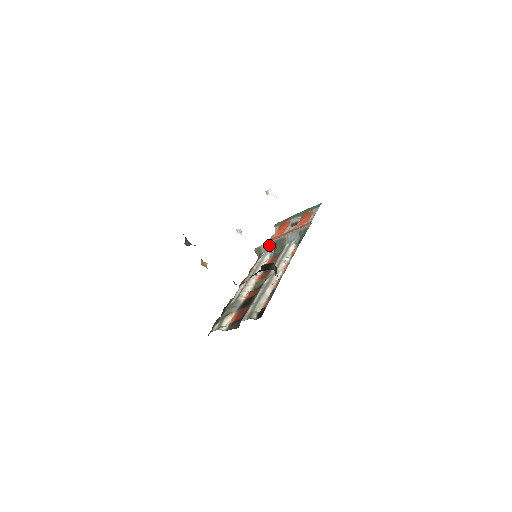
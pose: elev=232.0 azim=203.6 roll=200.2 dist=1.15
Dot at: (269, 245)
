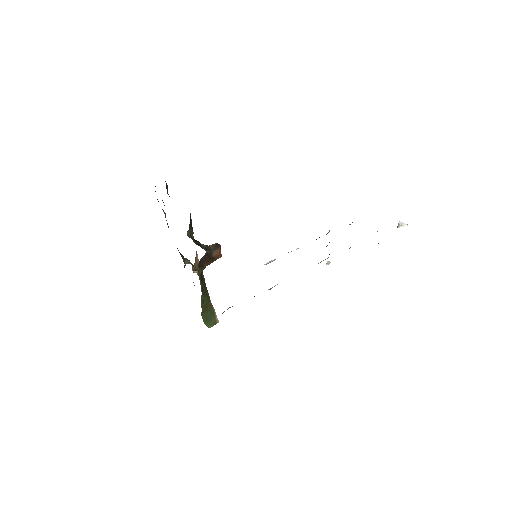
Dot at: occluded
